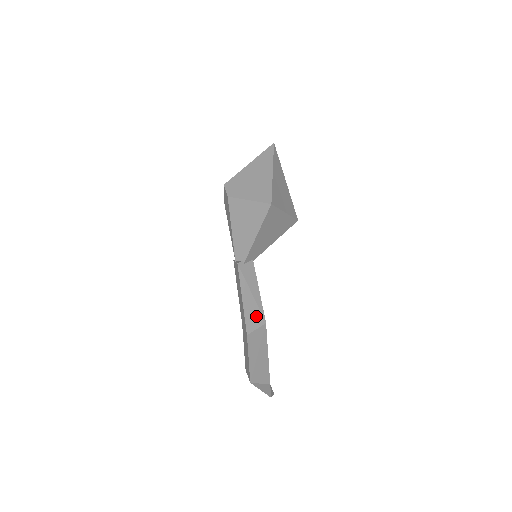
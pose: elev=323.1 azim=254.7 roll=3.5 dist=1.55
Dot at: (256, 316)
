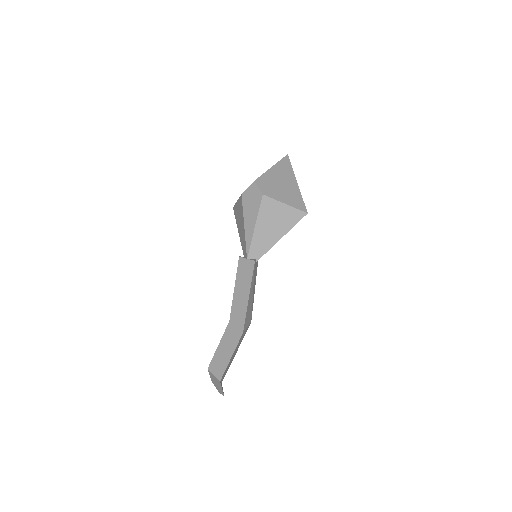
Dot at: (249, 315)
